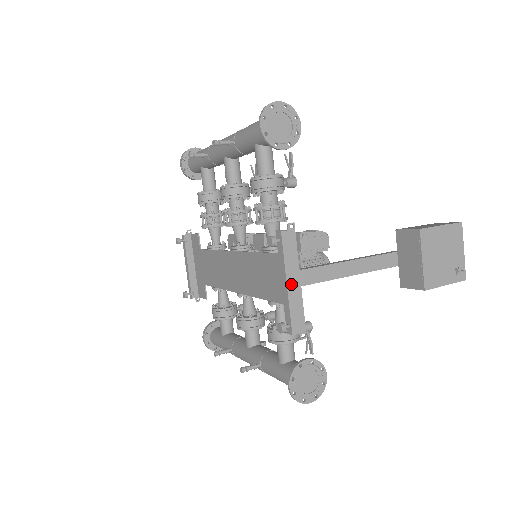
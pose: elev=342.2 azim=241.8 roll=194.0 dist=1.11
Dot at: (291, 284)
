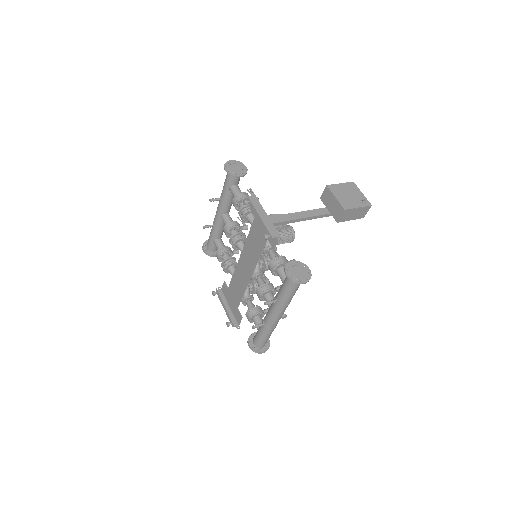
Dot at: (262, 217)
